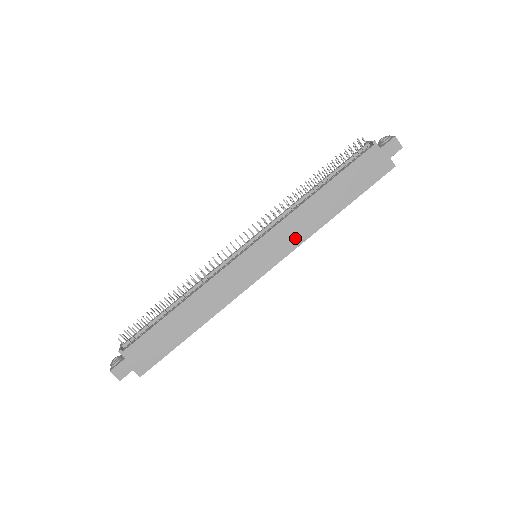
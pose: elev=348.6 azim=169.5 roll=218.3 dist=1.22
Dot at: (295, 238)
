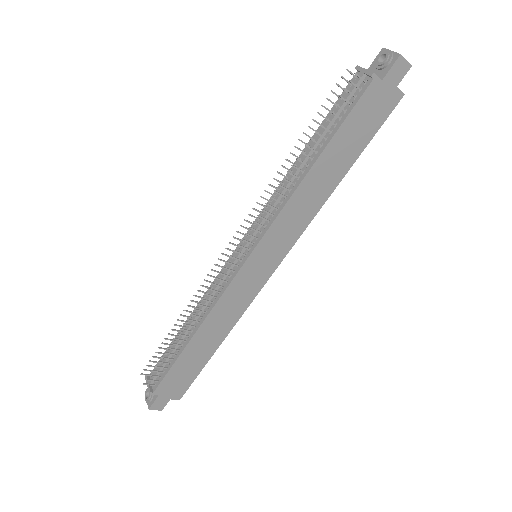
Dot at: (297, 227)
